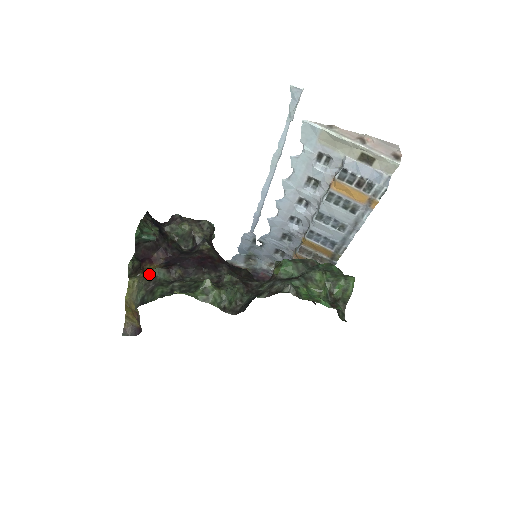
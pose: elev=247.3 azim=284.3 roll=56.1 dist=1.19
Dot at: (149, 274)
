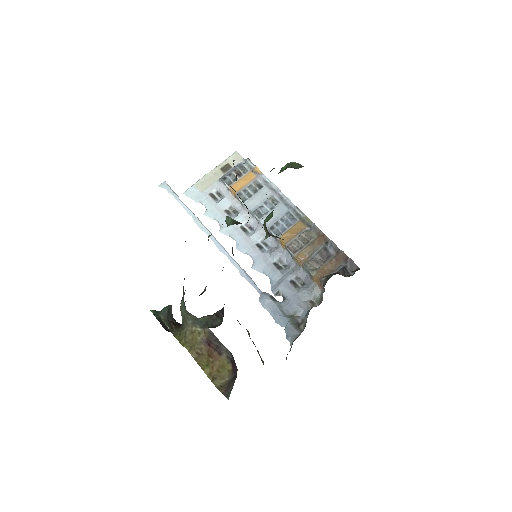
Dot at: occluded
